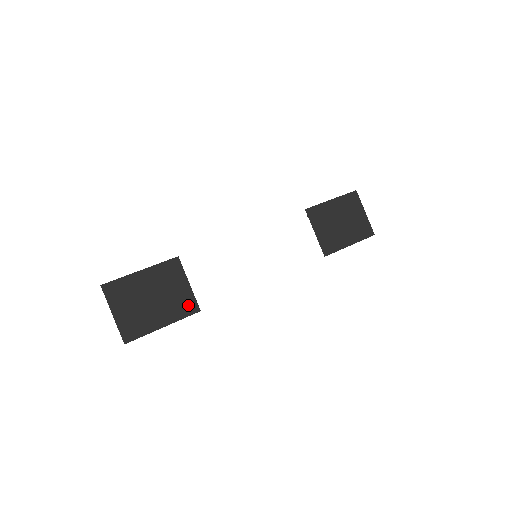
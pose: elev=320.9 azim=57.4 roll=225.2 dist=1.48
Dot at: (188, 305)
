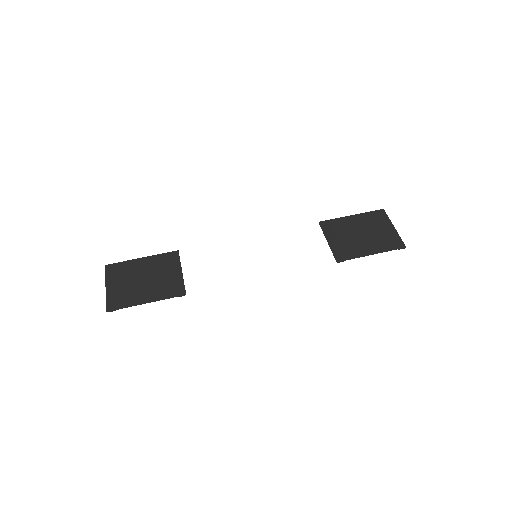
Dot at: (175, 288)
